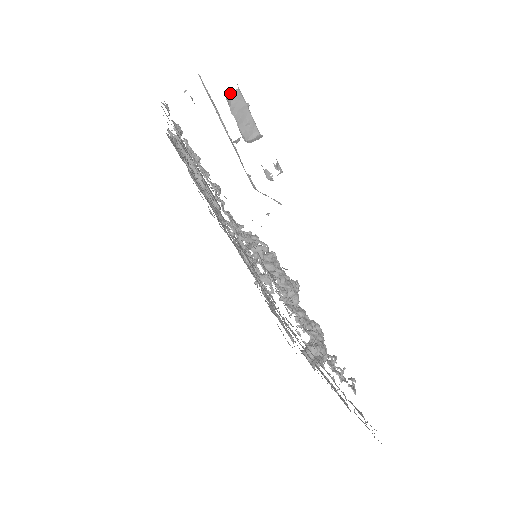
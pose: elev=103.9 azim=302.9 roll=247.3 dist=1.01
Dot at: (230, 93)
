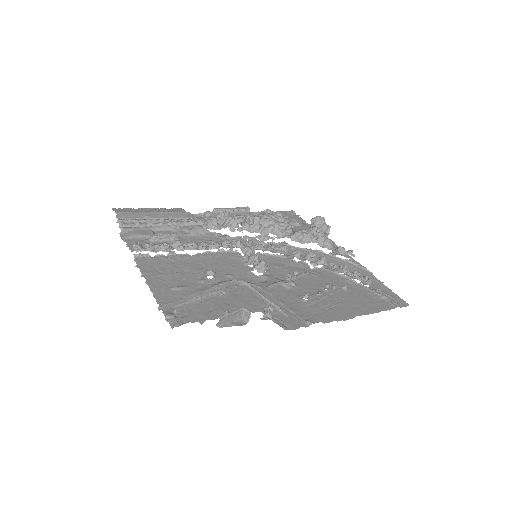
Dot at: (218, 324)
